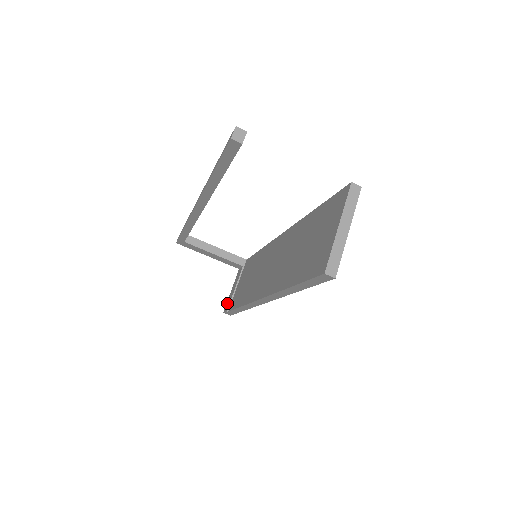
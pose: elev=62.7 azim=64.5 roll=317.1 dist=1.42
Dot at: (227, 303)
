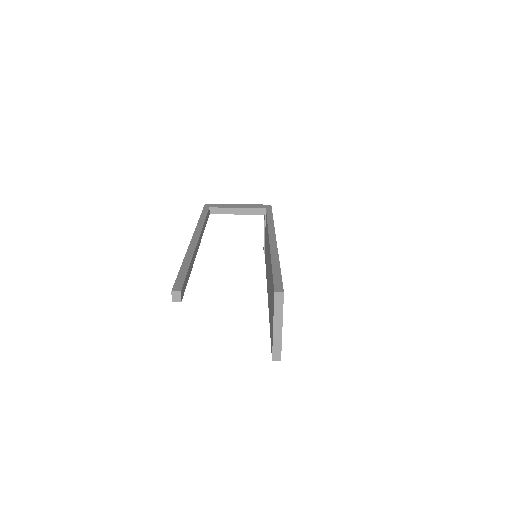
Dot at: occluded
